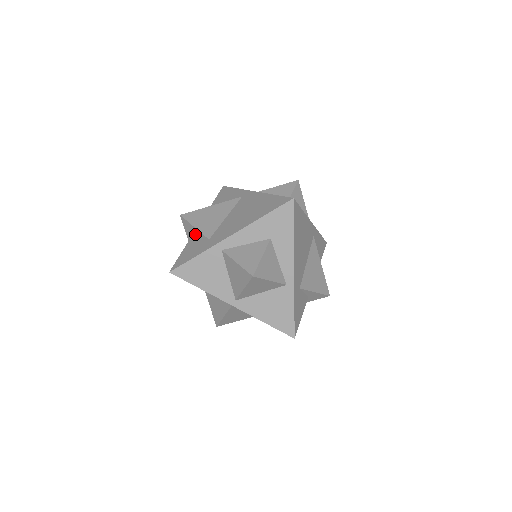
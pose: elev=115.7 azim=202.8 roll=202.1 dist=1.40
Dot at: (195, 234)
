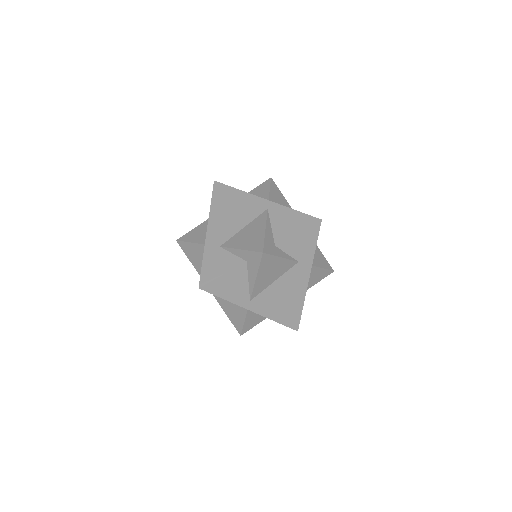
Dot at: occluded
